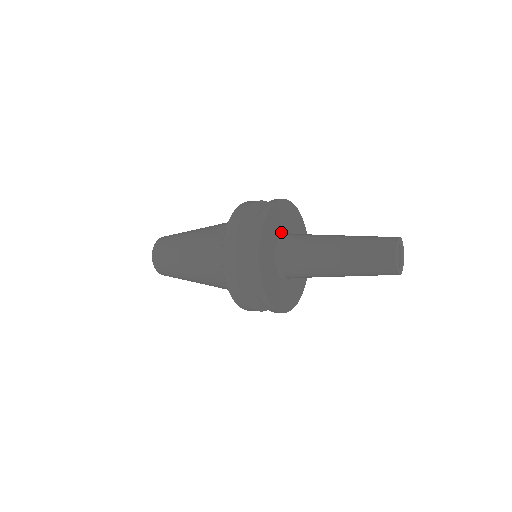
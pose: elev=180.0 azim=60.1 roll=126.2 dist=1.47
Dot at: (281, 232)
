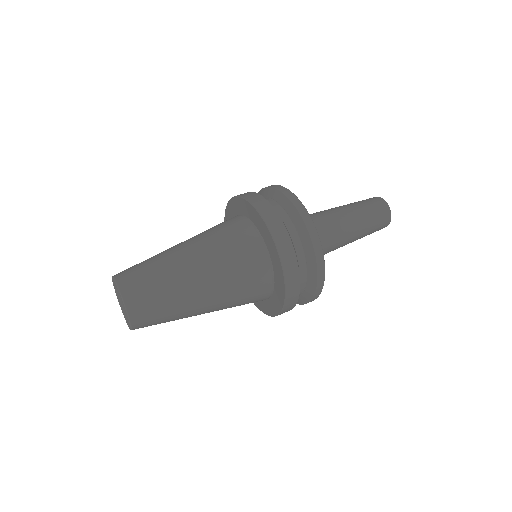
Dot at: occluded
